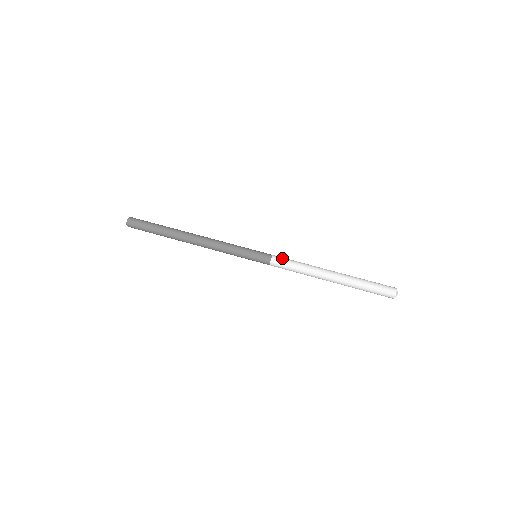
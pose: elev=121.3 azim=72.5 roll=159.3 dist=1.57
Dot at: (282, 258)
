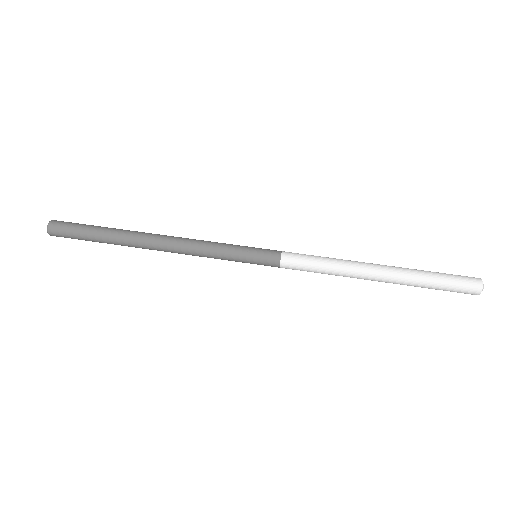
Dot at: (297, 253)
